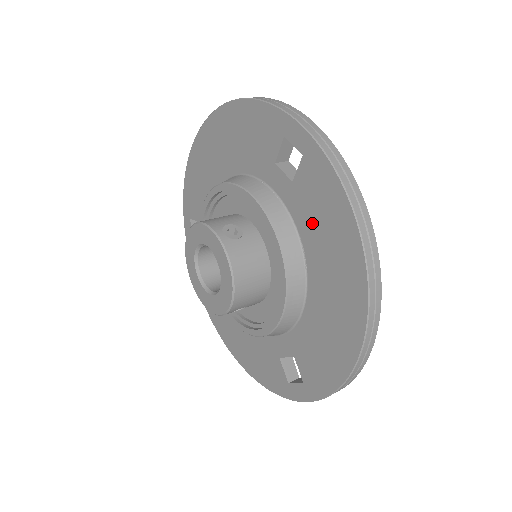
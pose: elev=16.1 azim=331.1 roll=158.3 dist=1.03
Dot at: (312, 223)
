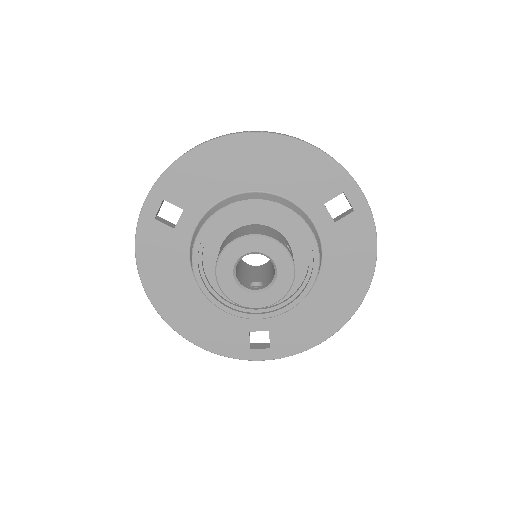
Dot at: (339, 252)
